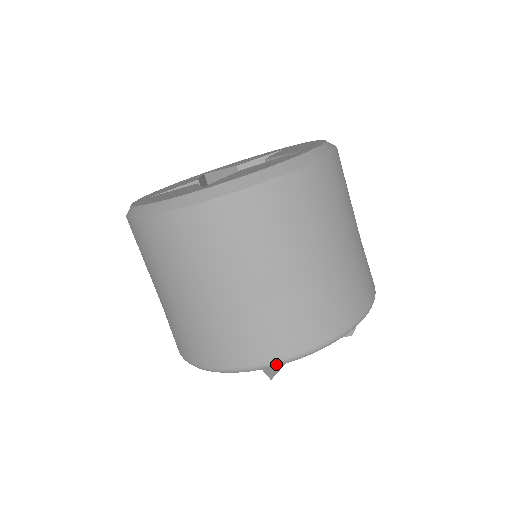
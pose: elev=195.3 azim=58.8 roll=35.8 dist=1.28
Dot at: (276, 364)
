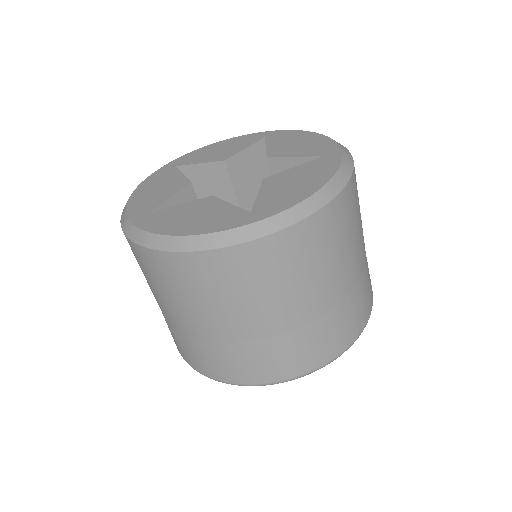
Dot at: occluded
